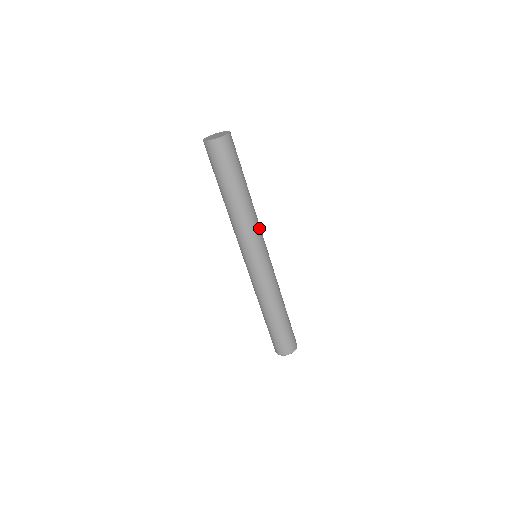
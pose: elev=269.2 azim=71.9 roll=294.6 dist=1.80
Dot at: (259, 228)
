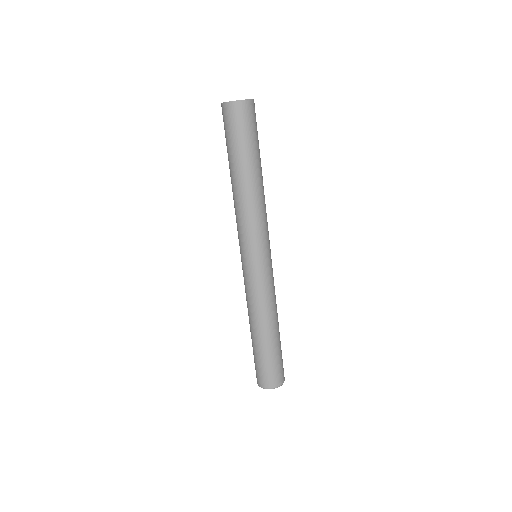
Dot at: (266, 221)
